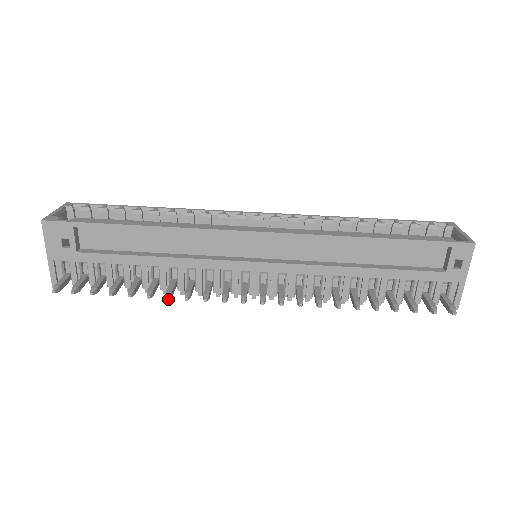
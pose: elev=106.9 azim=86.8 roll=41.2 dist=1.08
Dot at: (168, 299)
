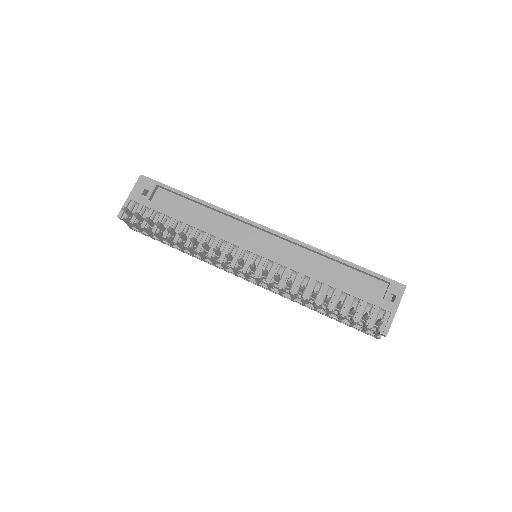
Dot at: (191, 238)
